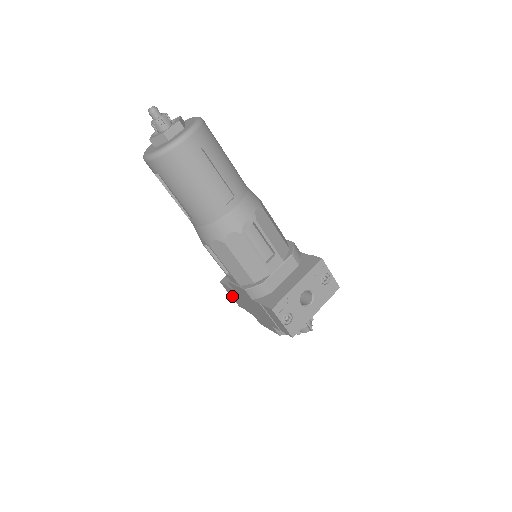
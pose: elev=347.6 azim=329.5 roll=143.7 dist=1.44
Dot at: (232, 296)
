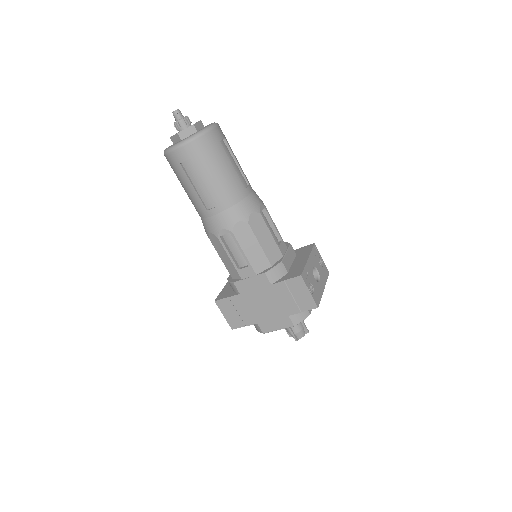
Dot at: (228, 315)
